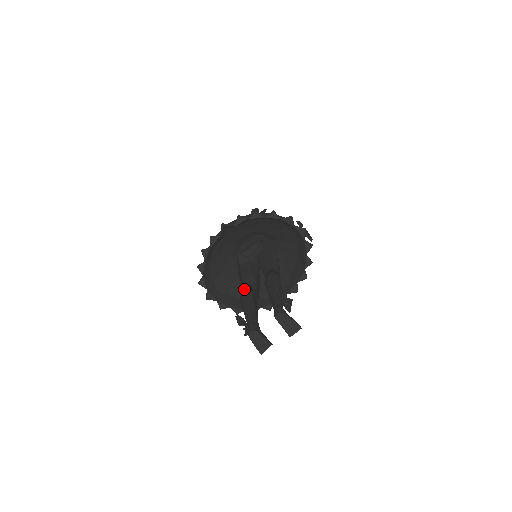
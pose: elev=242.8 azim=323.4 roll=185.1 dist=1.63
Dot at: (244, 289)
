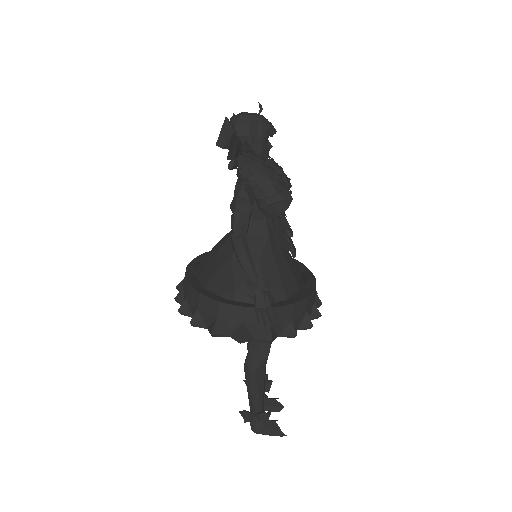
Dot at: occluded
